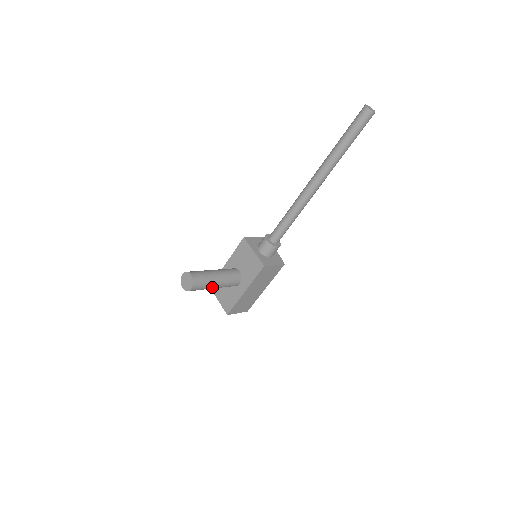
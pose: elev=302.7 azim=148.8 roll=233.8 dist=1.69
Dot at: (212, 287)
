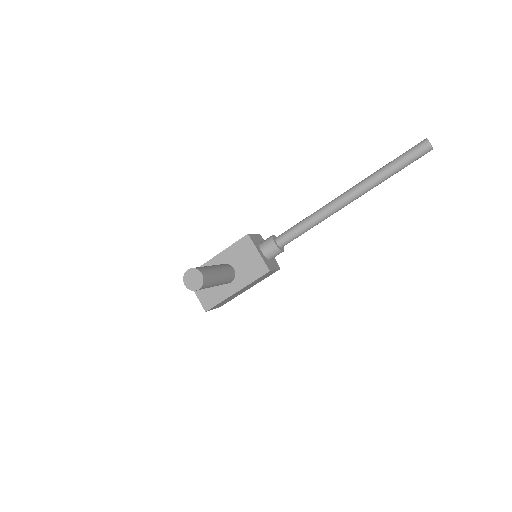
Dot at: (212, 286)
